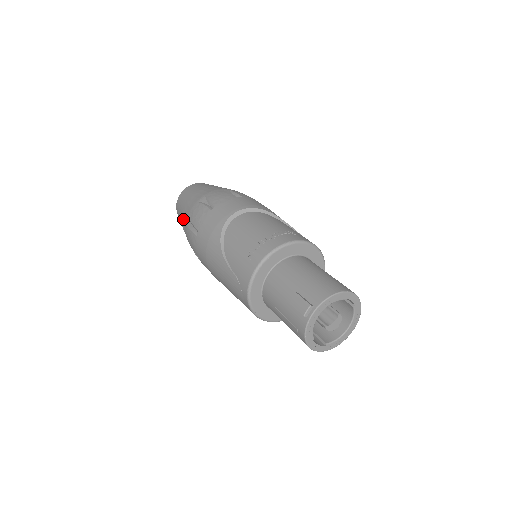
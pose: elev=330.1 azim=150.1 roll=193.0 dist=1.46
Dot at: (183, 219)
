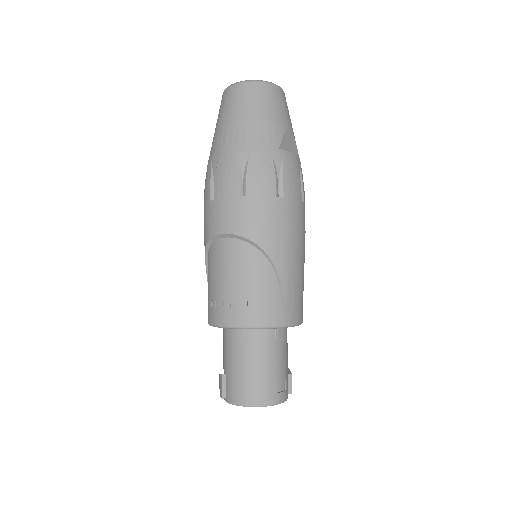
Dot at: occluded
